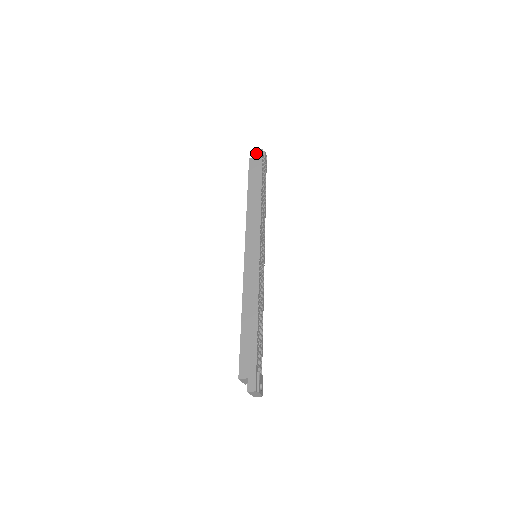
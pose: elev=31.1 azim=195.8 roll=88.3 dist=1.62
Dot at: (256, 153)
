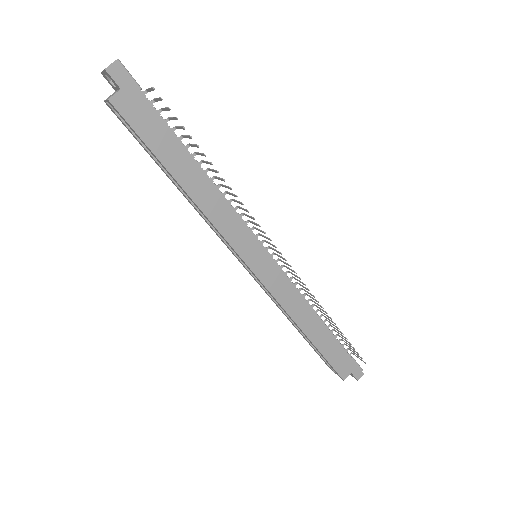
Dot at: (112, 78)
